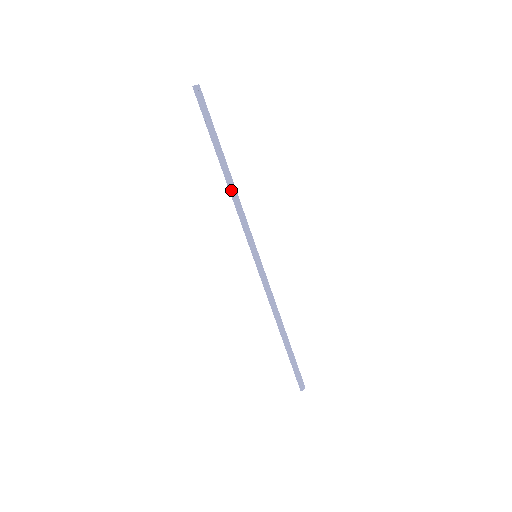
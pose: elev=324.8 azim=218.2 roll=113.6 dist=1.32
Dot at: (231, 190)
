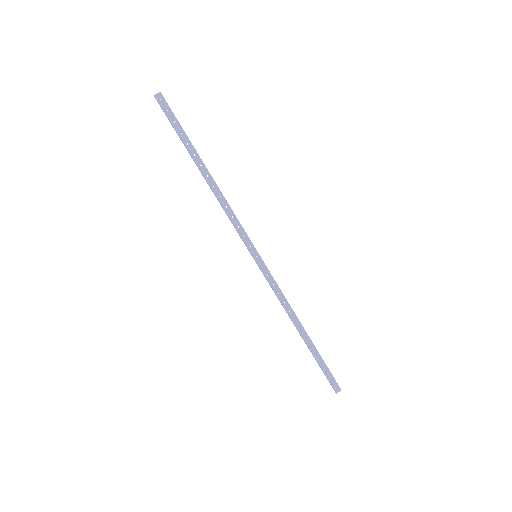
Dot at: (214, 193)
